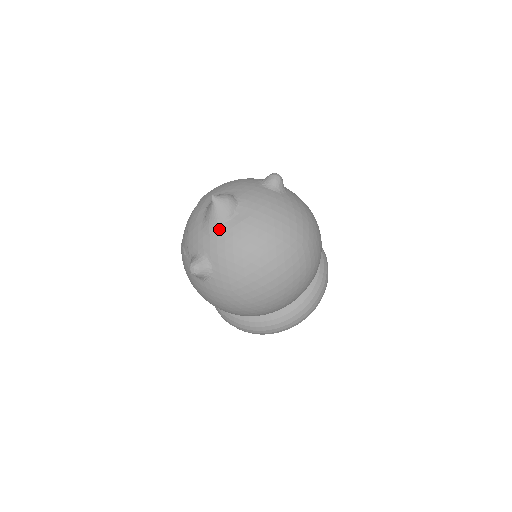
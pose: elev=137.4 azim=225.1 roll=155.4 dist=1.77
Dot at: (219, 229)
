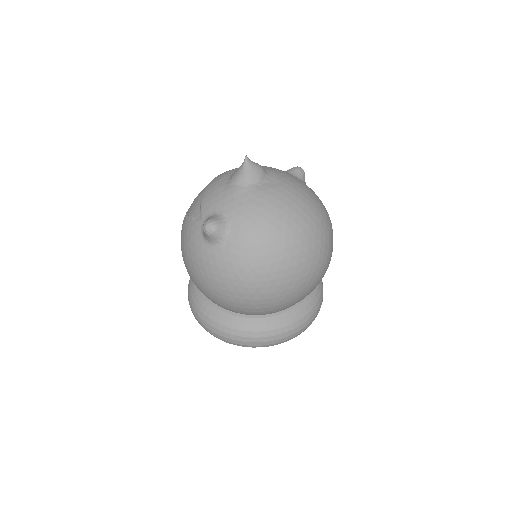
Dot at: (247, 190)
